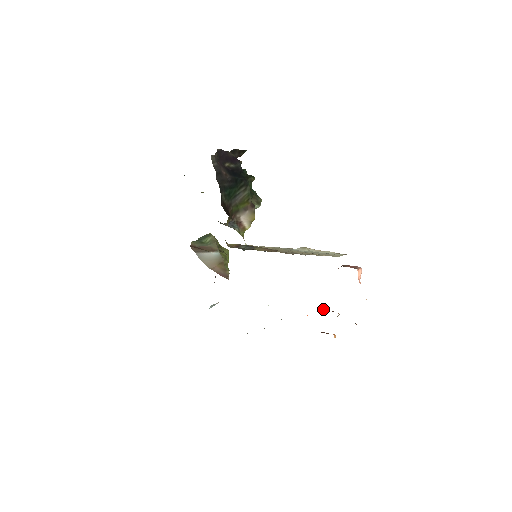
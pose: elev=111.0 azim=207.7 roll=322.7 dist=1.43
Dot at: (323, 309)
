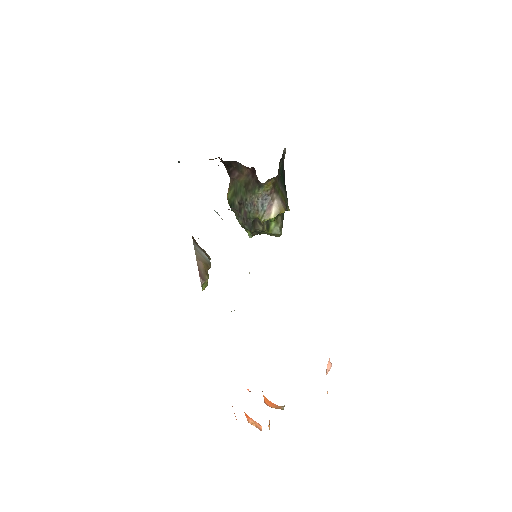
Dot at: occluded
